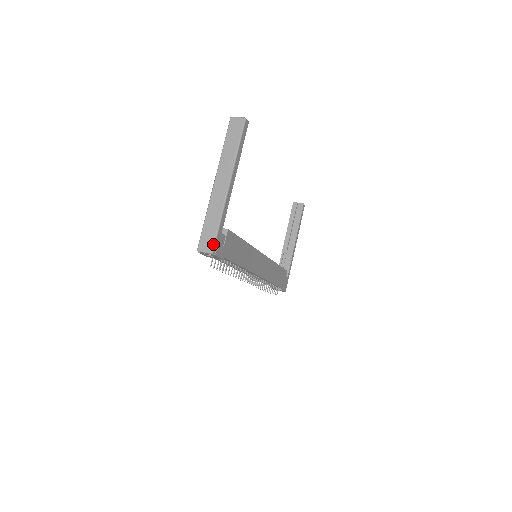
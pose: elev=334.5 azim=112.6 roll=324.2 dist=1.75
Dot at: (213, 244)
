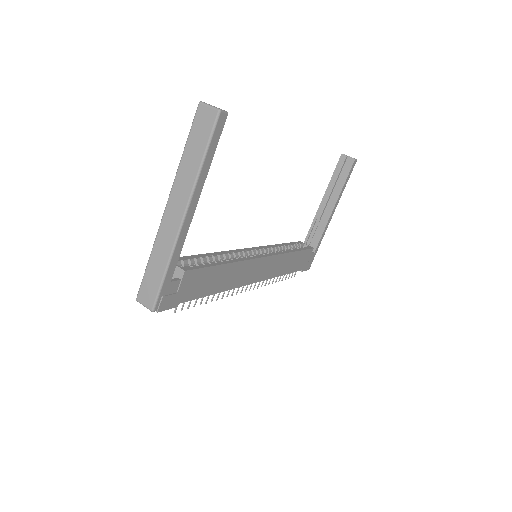
Dot at: (154, 300)
